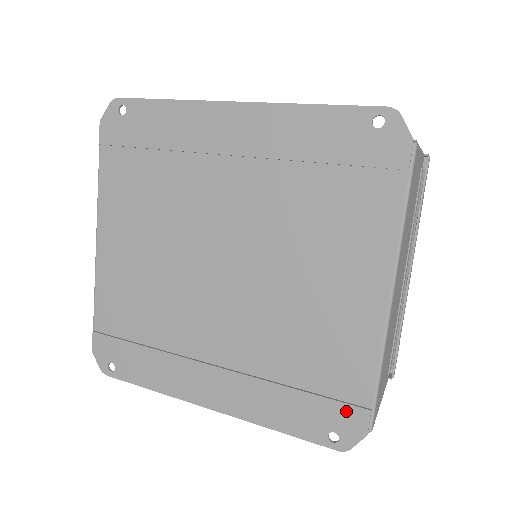
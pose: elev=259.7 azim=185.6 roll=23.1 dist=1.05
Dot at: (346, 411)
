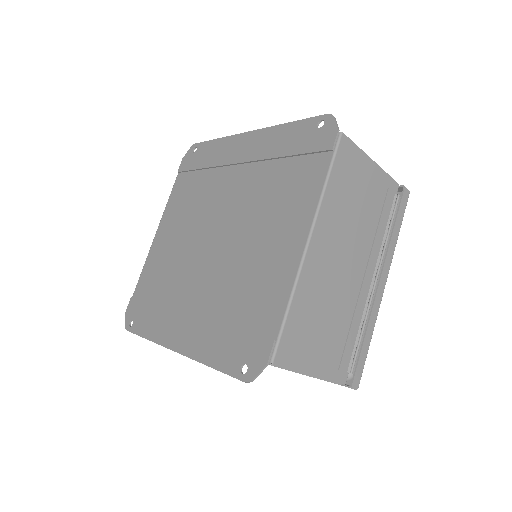
Dot at: (258, 343)
